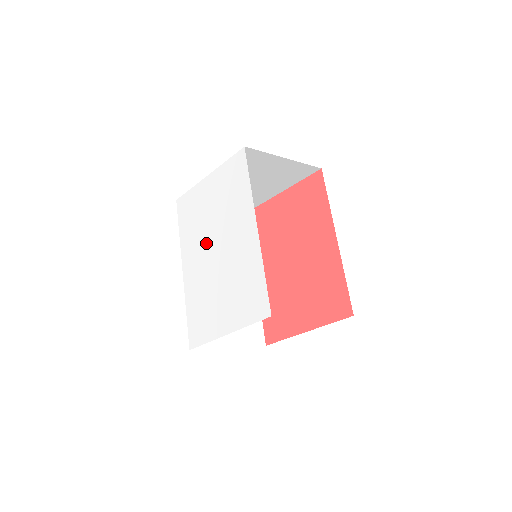
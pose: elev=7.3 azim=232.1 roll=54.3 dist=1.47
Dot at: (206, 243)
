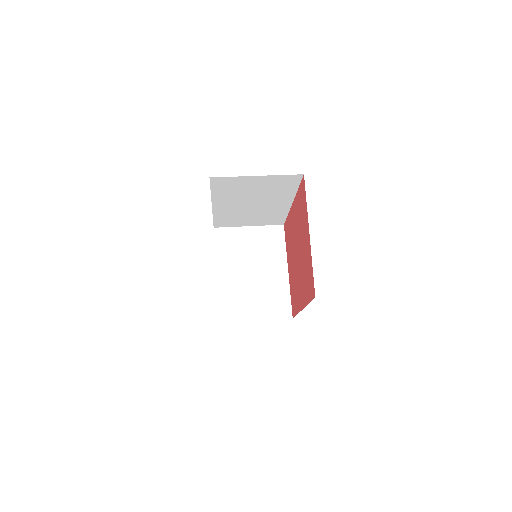
Dot at: occluded
